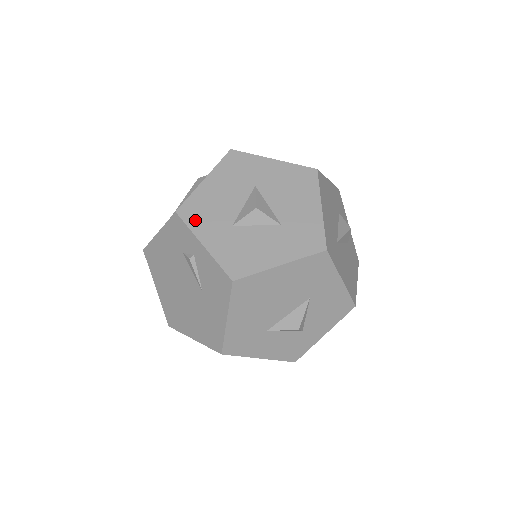
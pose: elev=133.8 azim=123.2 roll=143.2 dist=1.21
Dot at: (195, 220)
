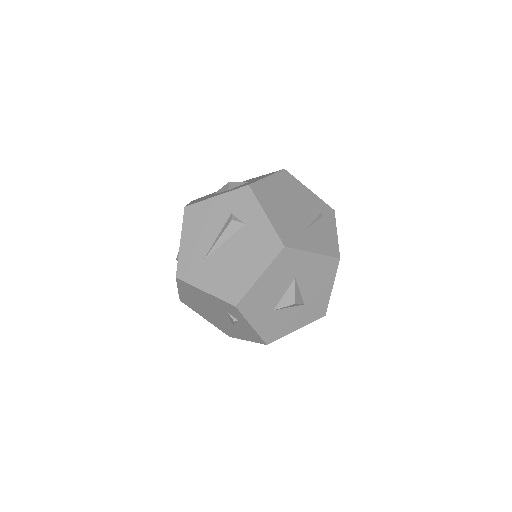
Dot at: (249, 311)
